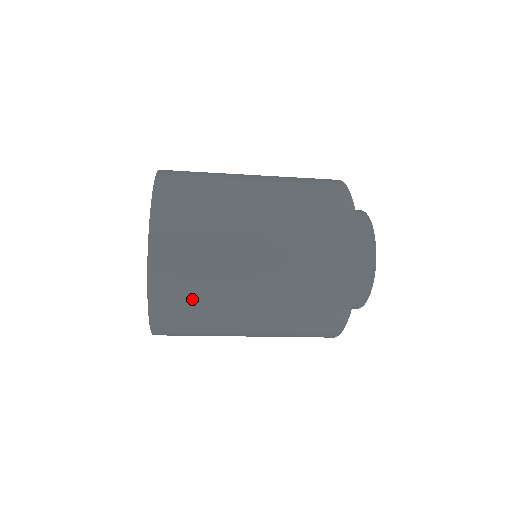
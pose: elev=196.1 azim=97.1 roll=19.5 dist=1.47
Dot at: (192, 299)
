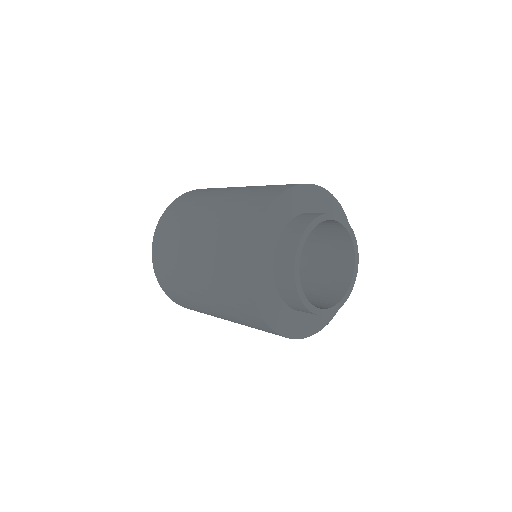
Dot at: occluded
